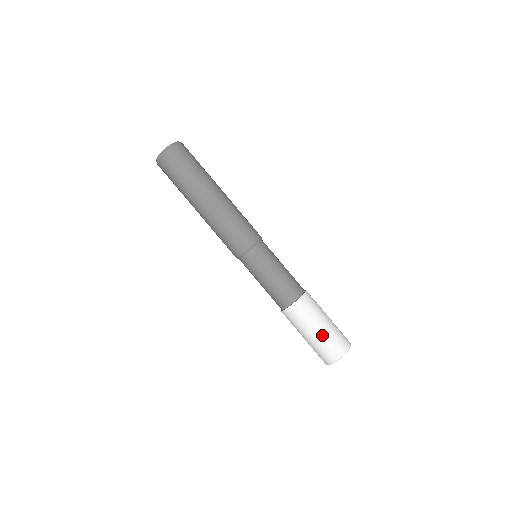
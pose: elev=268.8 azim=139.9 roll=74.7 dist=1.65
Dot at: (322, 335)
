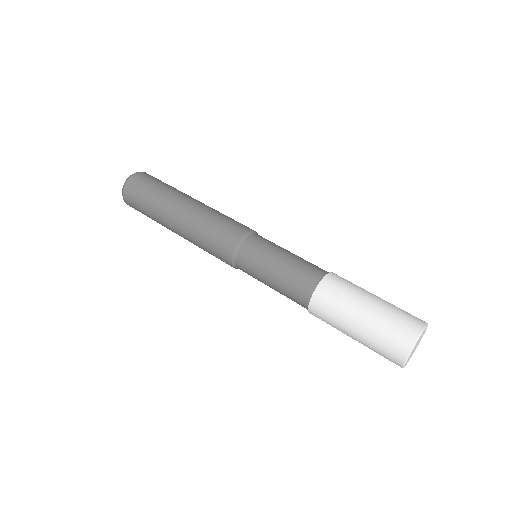
Dot at: (386, 301)
